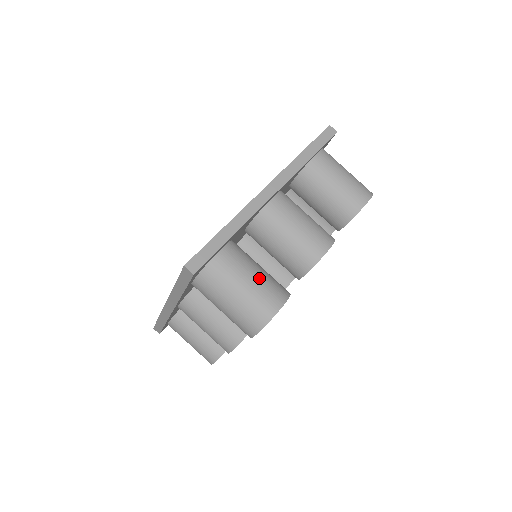
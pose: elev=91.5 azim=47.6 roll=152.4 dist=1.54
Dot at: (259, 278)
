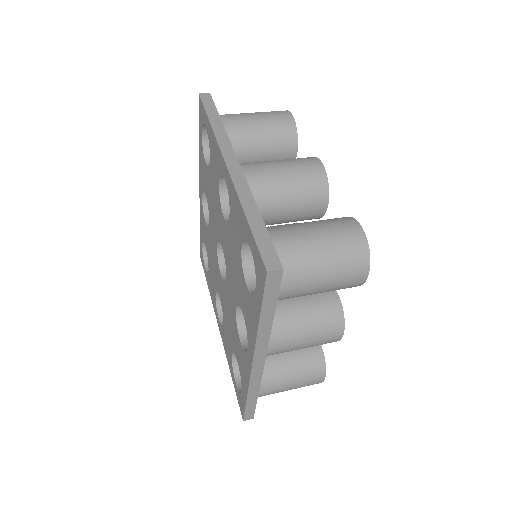
Dot at: (318, 226)
